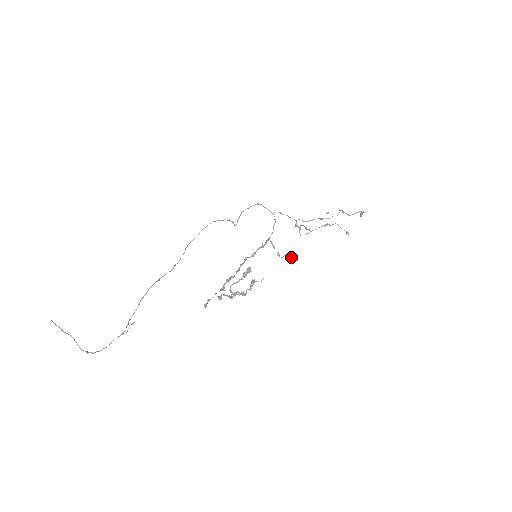
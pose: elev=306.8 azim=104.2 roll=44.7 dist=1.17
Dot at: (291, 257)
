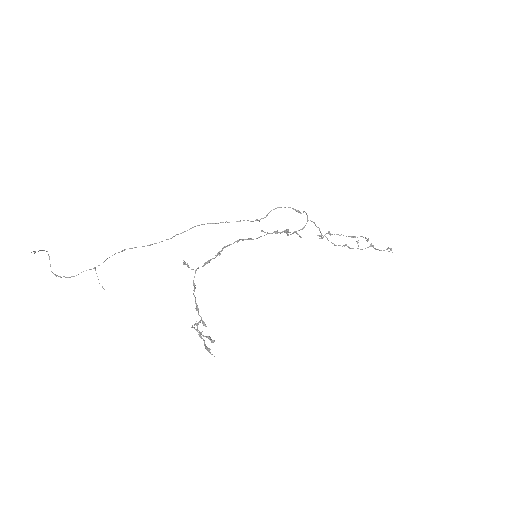
Dot at: (299, 236)
